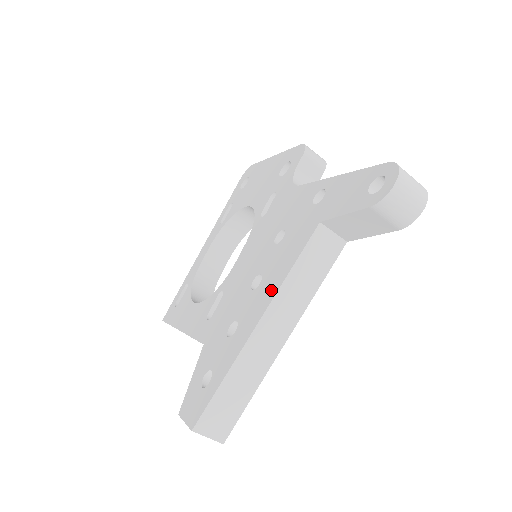
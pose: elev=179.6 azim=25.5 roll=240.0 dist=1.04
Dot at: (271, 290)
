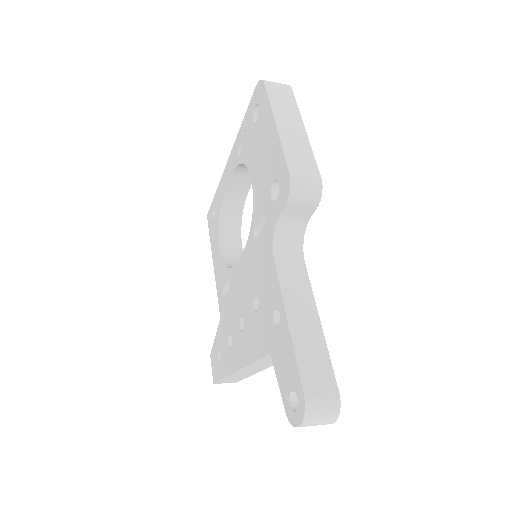
Dot at: (245, 357)
